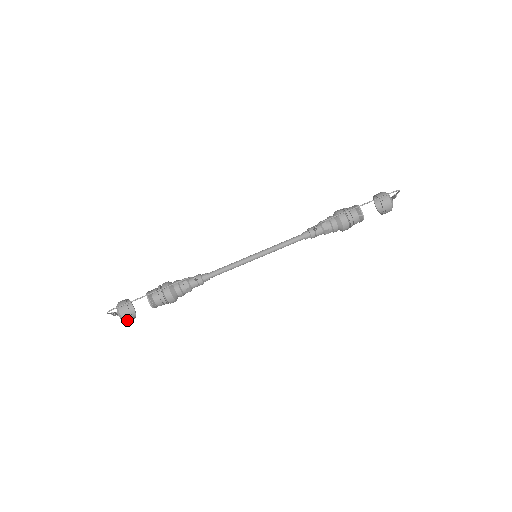
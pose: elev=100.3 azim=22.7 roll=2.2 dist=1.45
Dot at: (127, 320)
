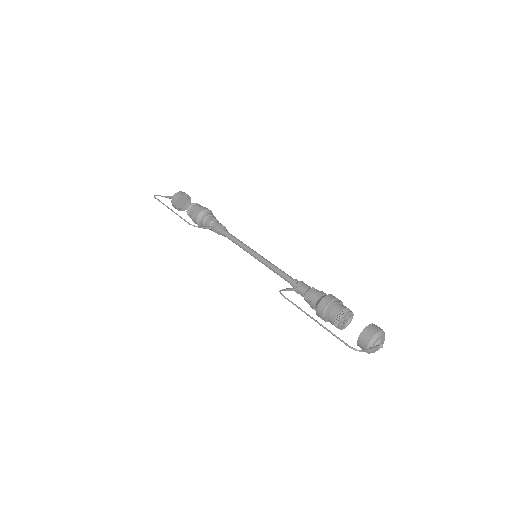
Dot at: (175, 208)
